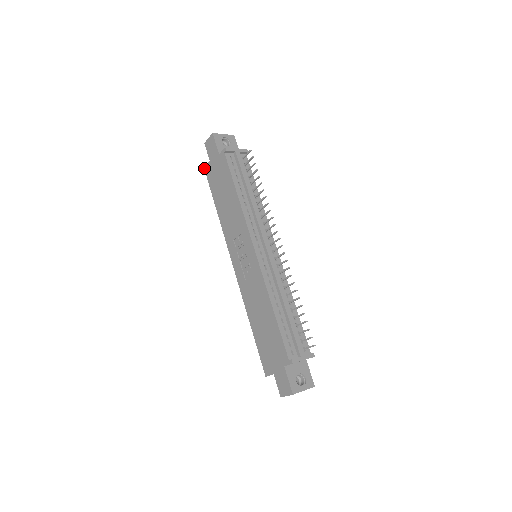
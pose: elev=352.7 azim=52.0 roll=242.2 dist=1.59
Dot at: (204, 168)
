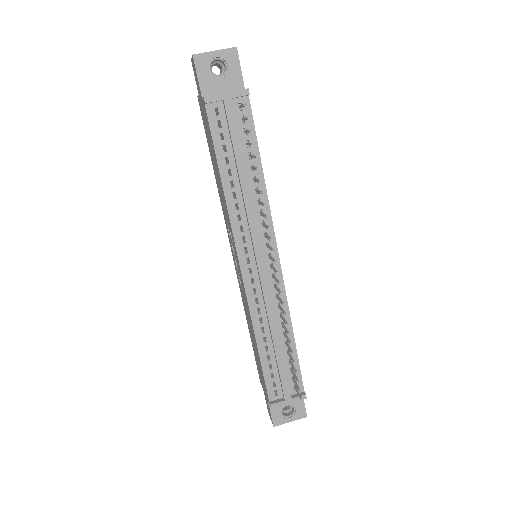
Dot at: occluded
